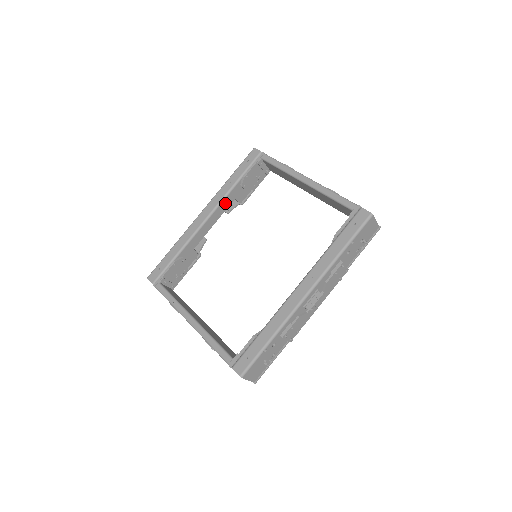
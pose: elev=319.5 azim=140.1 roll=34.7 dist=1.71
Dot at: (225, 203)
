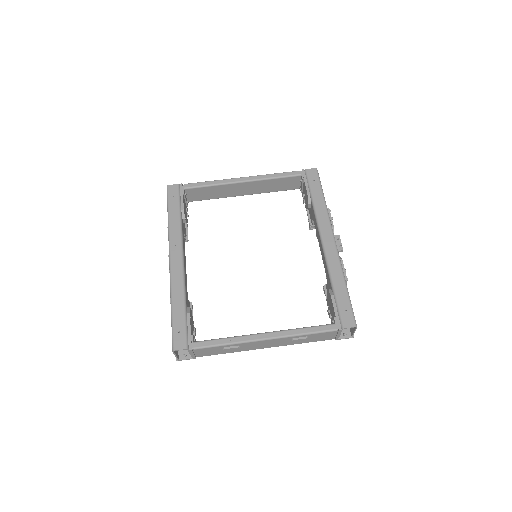
Dot at: (183, 240)
